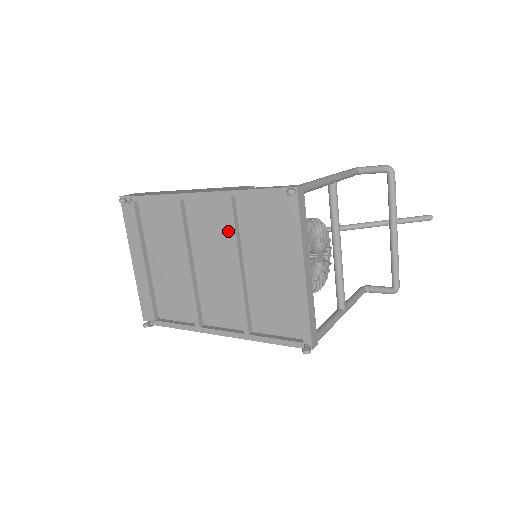
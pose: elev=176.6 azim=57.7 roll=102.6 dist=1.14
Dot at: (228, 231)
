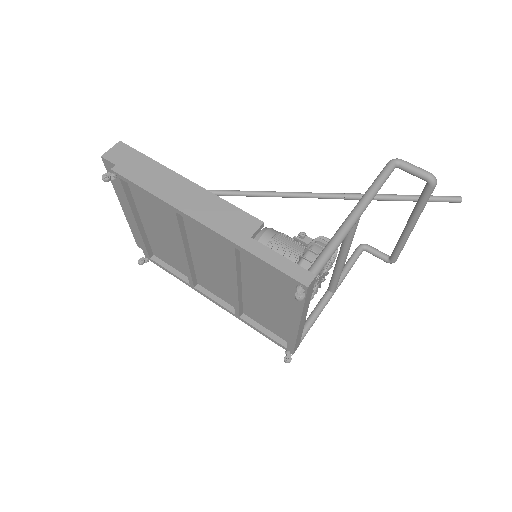
Dot at: (228, 256)
